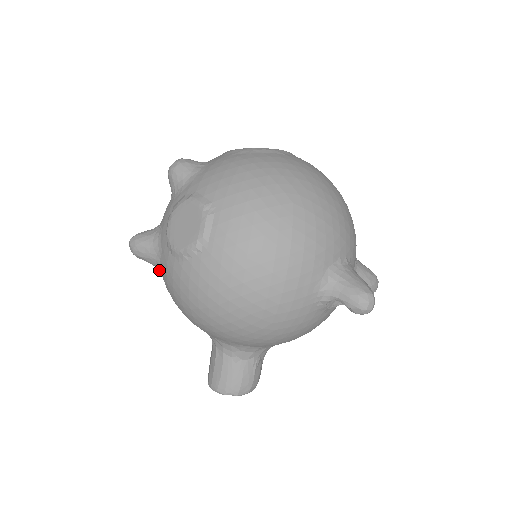
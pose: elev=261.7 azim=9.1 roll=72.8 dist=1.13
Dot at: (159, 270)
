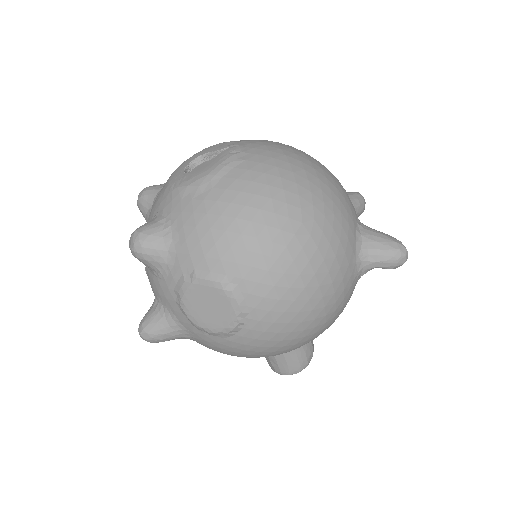
Dot at: occluded
